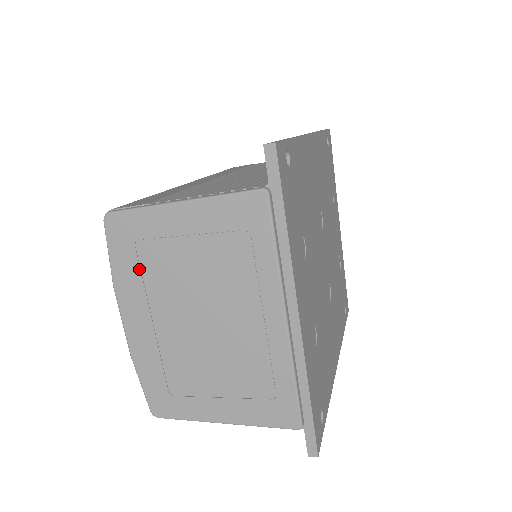
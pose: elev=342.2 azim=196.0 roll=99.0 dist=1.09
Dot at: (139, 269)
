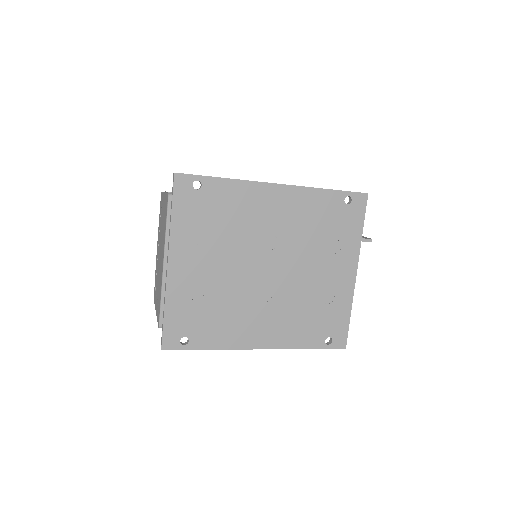
Dot at: (160, 221)
